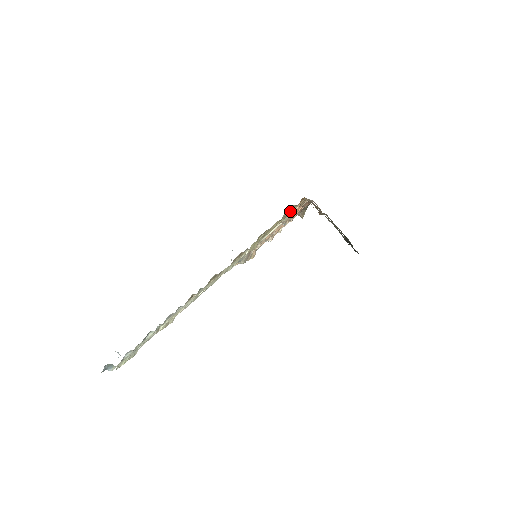
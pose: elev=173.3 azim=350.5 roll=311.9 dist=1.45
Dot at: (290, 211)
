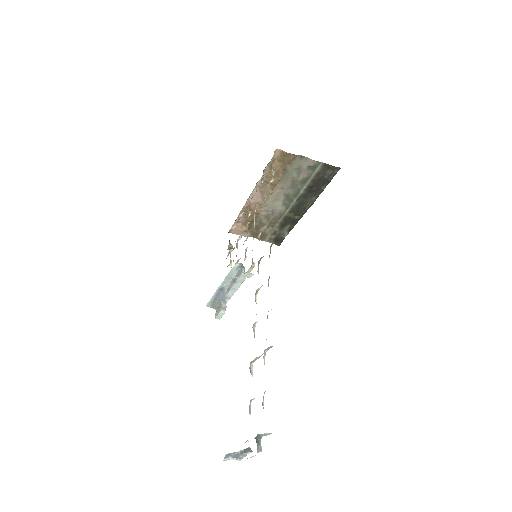
Dot at: (272, 170)
